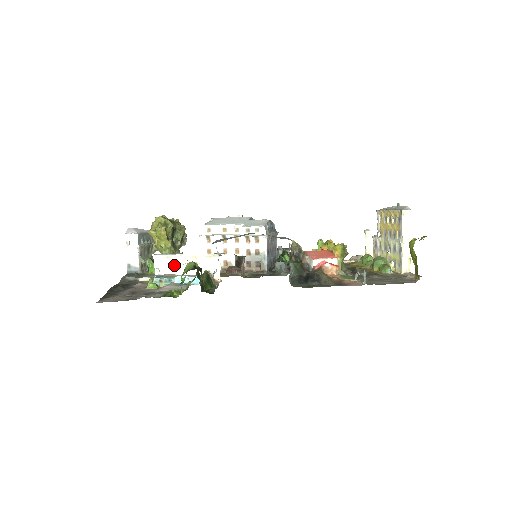
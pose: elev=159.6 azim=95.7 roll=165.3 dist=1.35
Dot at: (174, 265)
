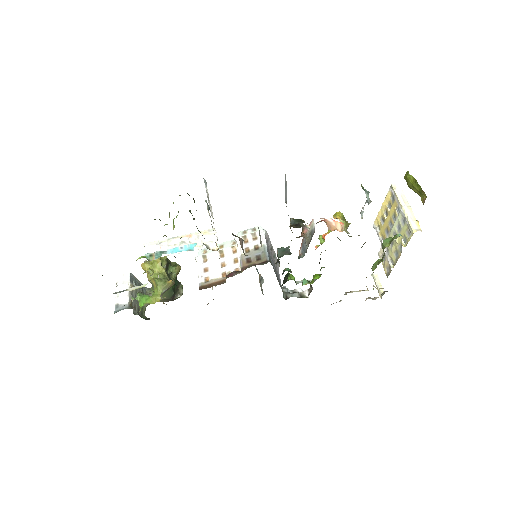
Dot at: (167, 245)
